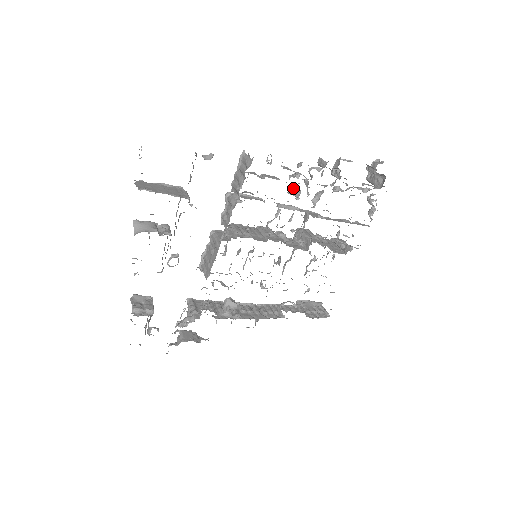
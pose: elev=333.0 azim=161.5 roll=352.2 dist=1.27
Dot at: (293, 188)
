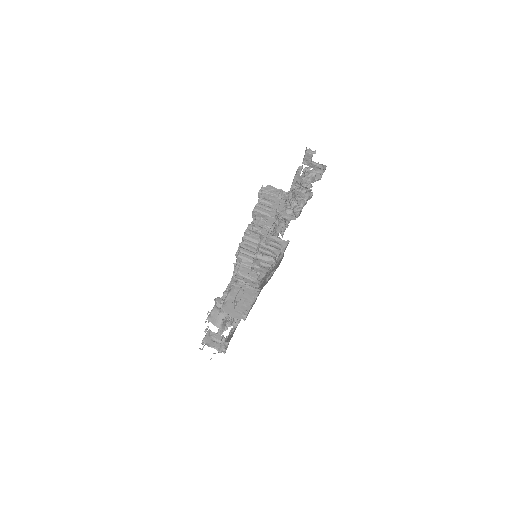
Dot at: occluded
